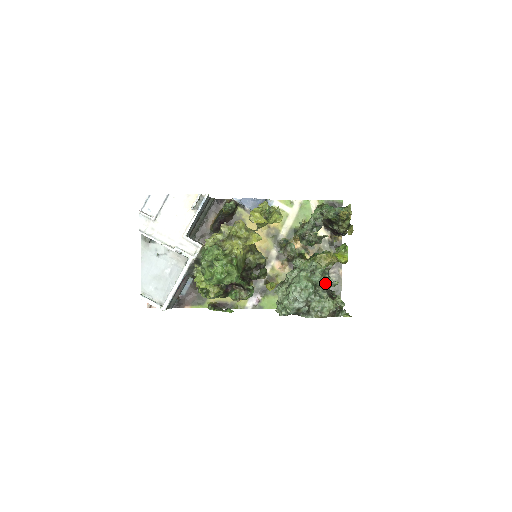
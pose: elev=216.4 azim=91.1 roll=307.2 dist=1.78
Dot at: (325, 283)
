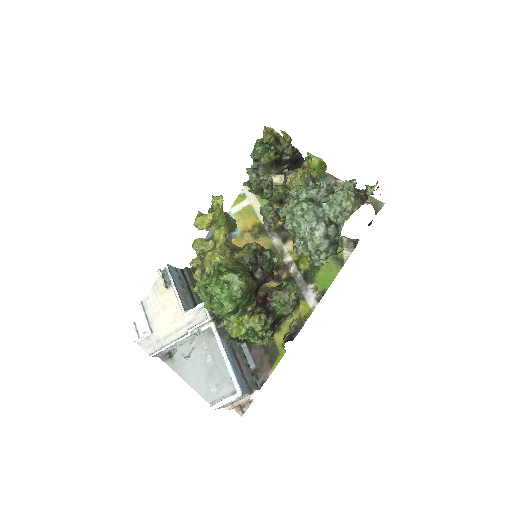
Dot at: (315, 188)
